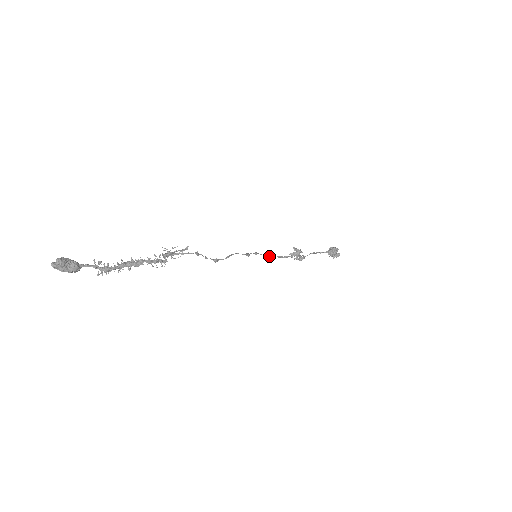
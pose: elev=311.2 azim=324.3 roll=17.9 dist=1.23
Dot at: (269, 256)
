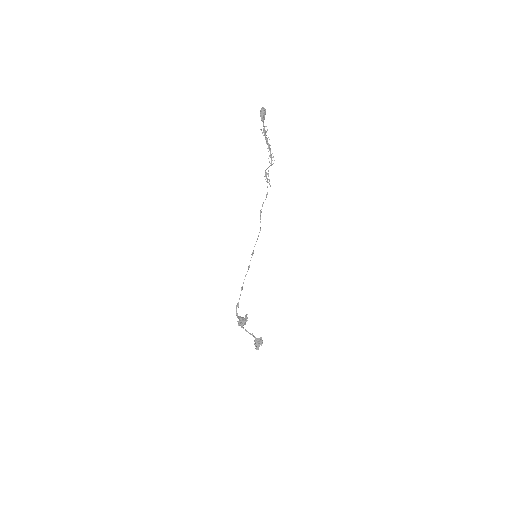
Dot at: (242, 288)
